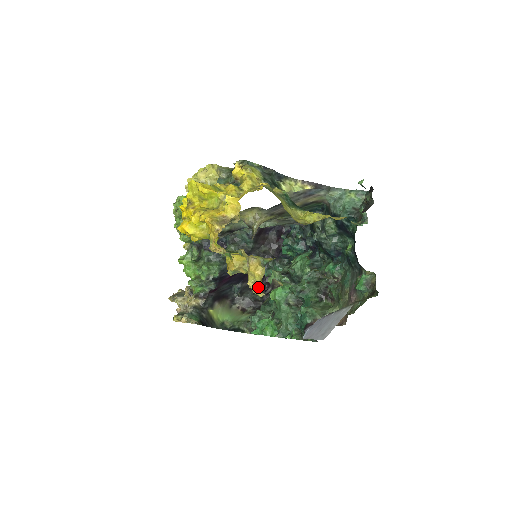
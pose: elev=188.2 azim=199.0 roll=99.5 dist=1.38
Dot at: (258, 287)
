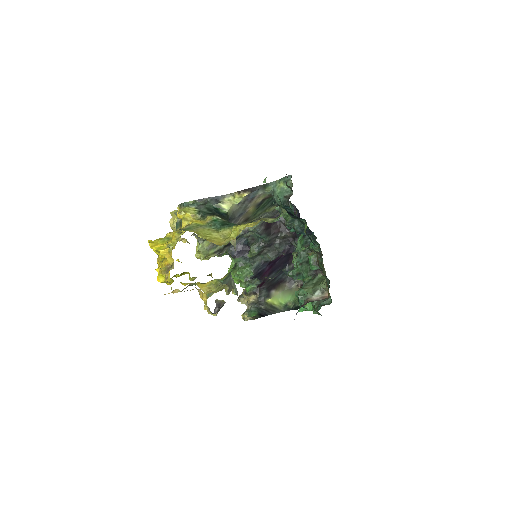
Dot at: (208, 311)
